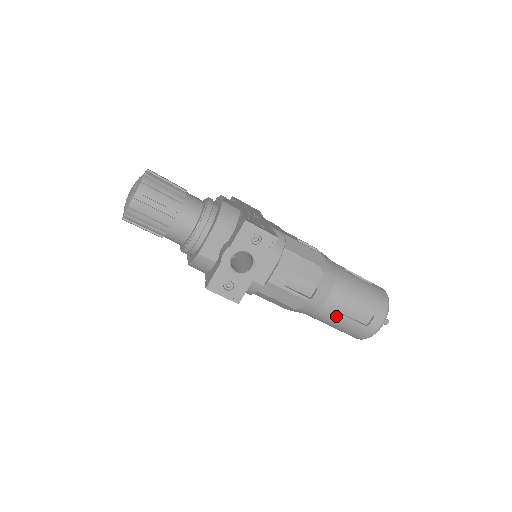
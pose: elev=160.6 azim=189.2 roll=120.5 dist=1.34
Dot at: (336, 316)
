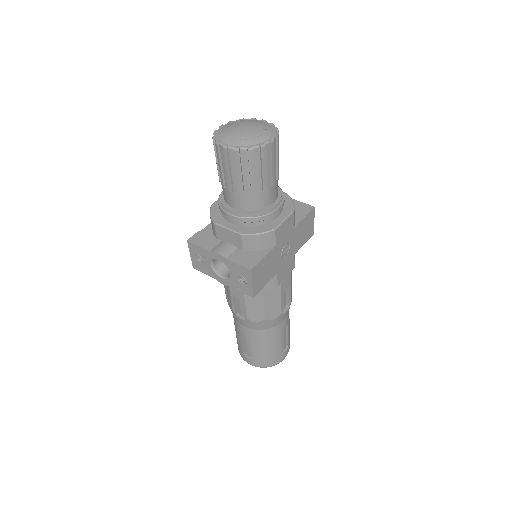
Dot at: (238, 332)
